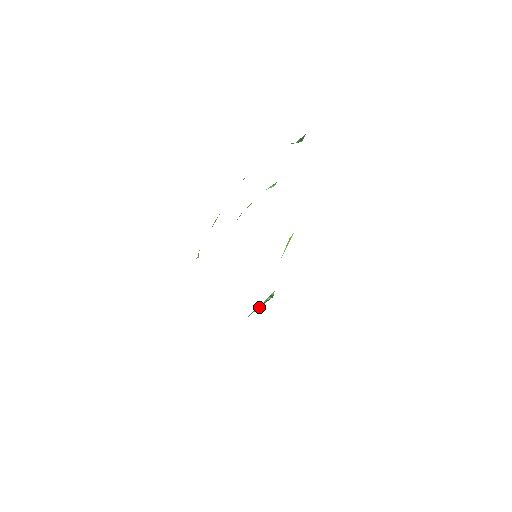
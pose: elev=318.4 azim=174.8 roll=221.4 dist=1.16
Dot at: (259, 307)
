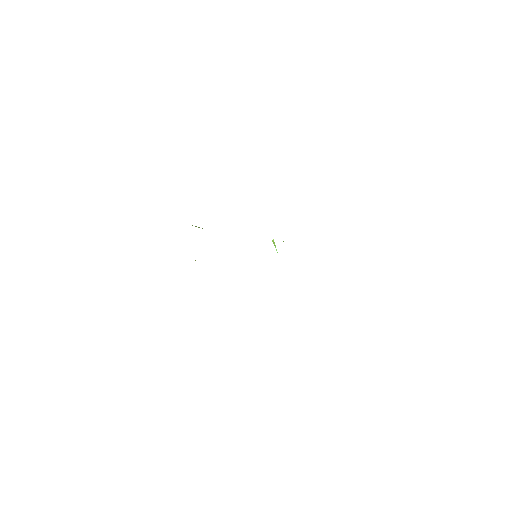
Dot at: occluded
